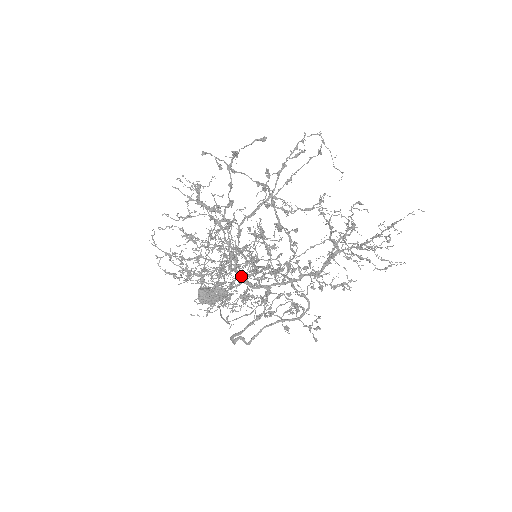
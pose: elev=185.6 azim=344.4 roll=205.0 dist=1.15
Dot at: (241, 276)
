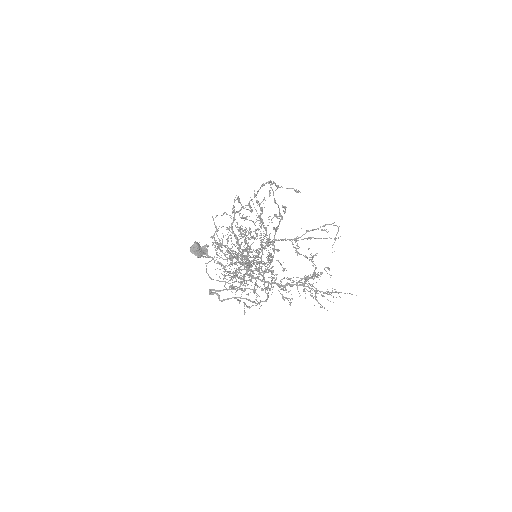
Dot at: (242, 262)
